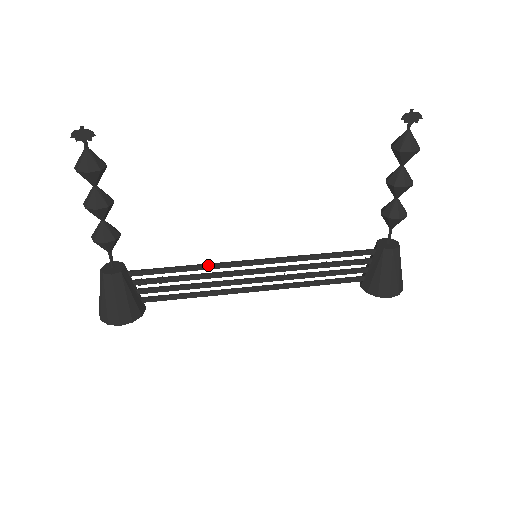
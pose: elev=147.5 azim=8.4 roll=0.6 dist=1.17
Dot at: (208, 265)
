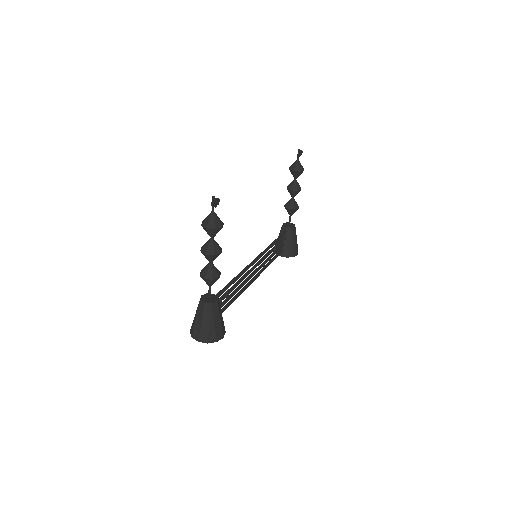
Dot at: (242, 272)
